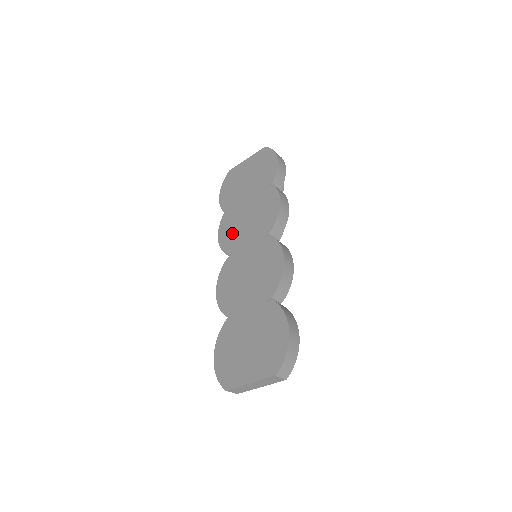
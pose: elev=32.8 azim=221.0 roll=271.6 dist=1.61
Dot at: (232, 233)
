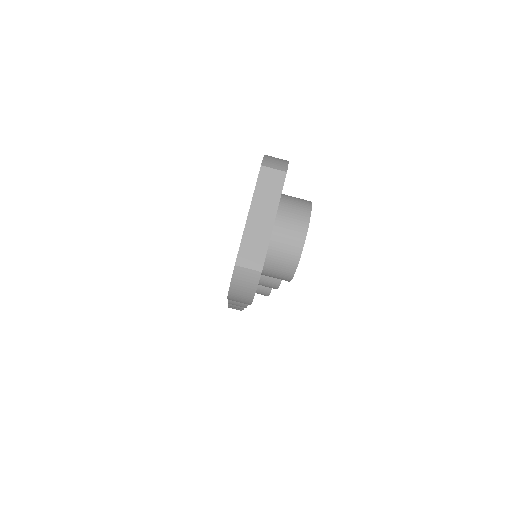
Dot at: occluded
